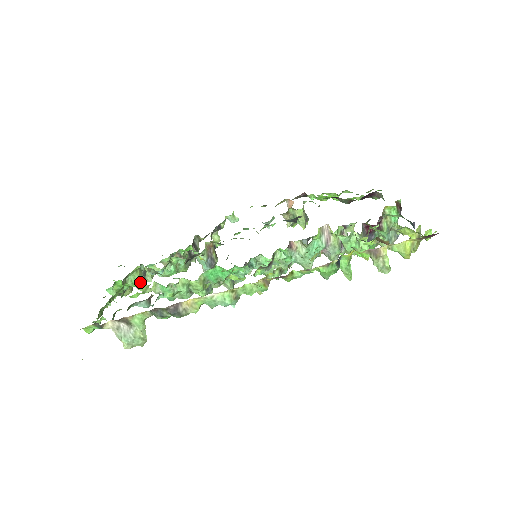
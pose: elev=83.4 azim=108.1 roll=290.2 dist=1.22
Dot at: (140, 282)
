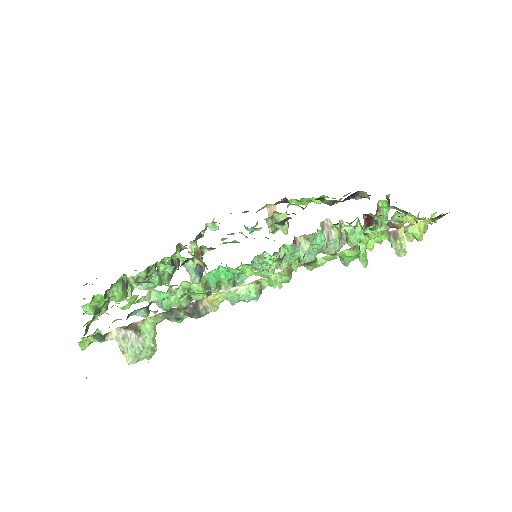
Dot at: (123, 295)
